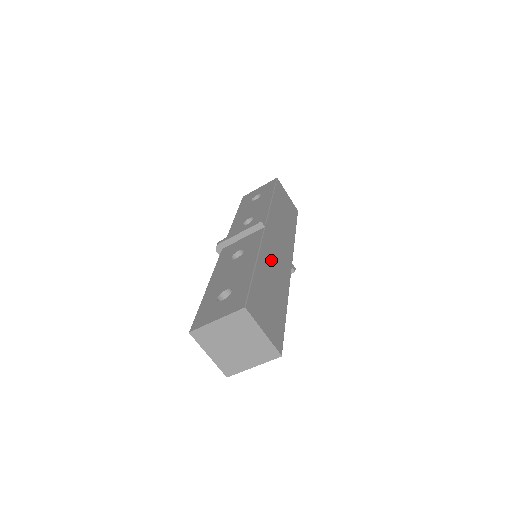
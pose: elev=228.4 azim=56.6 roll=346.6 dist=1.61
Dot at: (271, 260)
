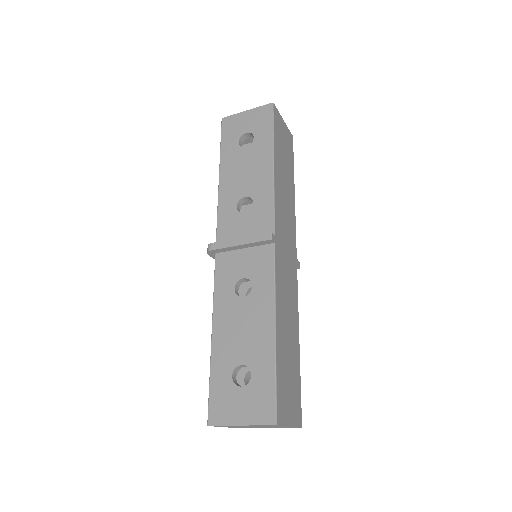
Dot at: (284, 295)
